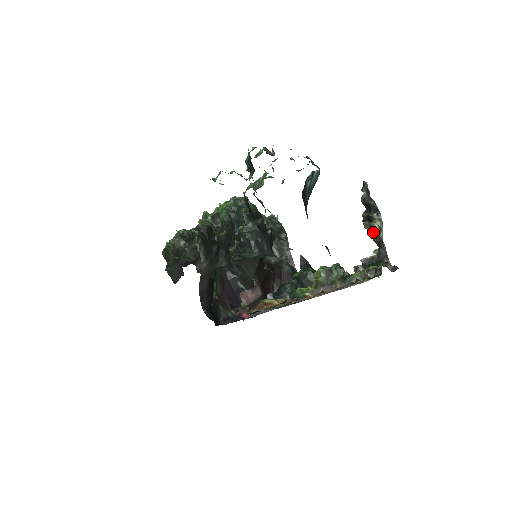
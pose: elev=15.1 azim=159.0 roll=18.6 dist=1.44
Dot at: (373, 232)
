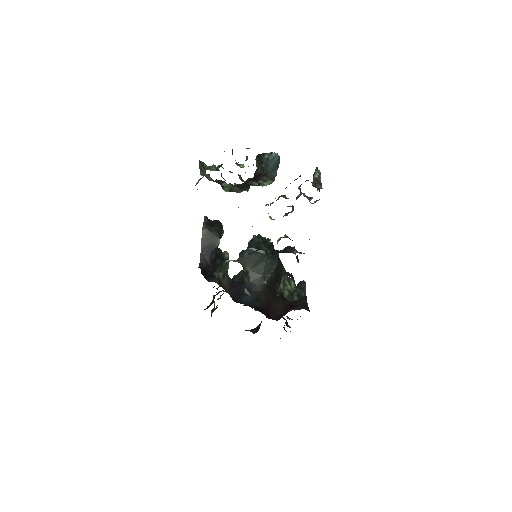
Dot at: (315, 181)
